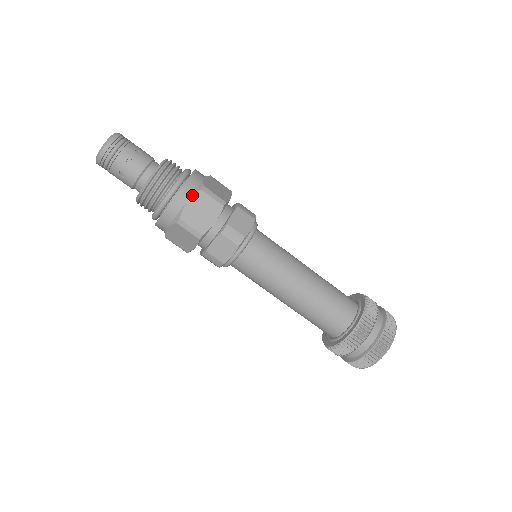
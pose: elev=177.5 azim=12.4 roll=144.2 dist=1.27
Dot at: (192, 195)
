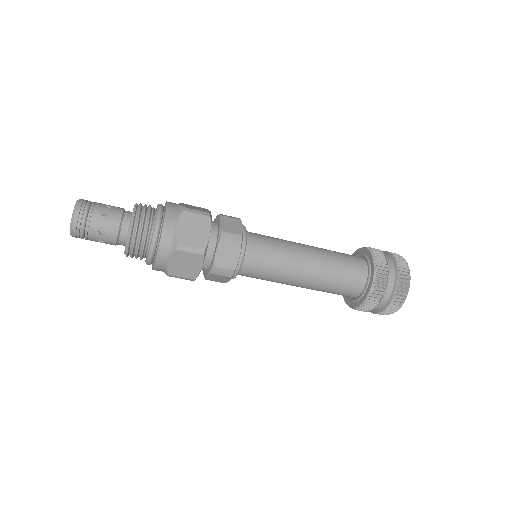
Dot at: (178, 219)
